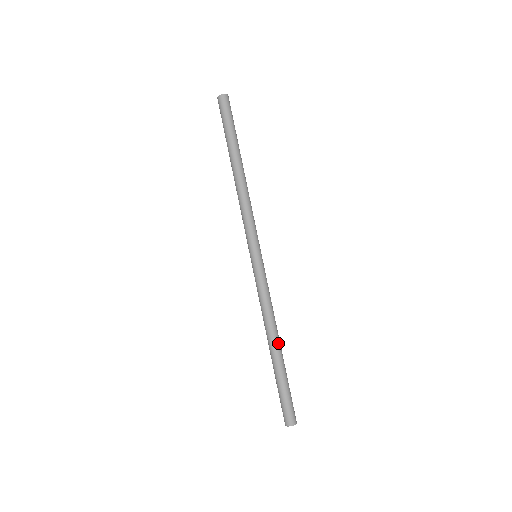
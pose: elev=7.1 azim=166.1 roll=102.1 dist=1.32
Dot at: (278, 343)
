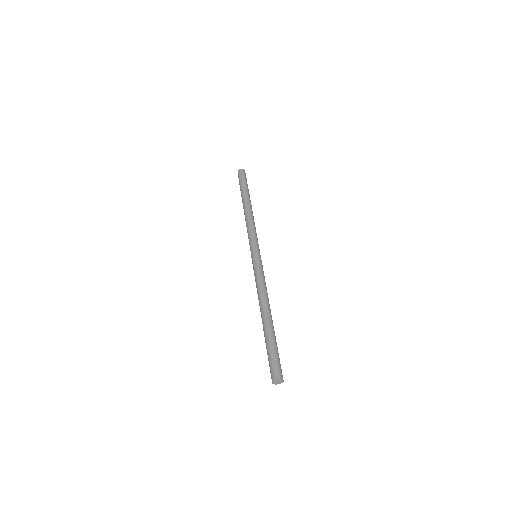
Dot at: (271, 315)
